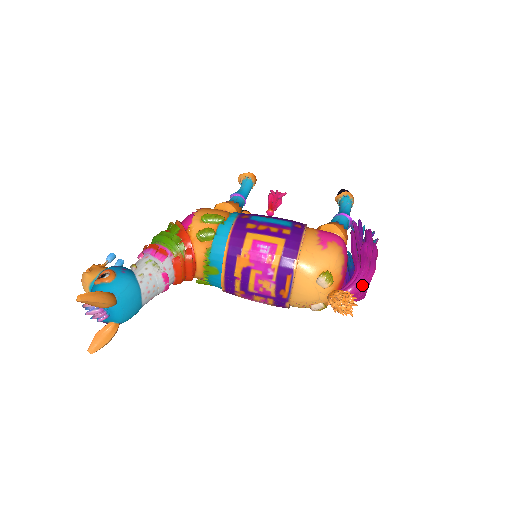
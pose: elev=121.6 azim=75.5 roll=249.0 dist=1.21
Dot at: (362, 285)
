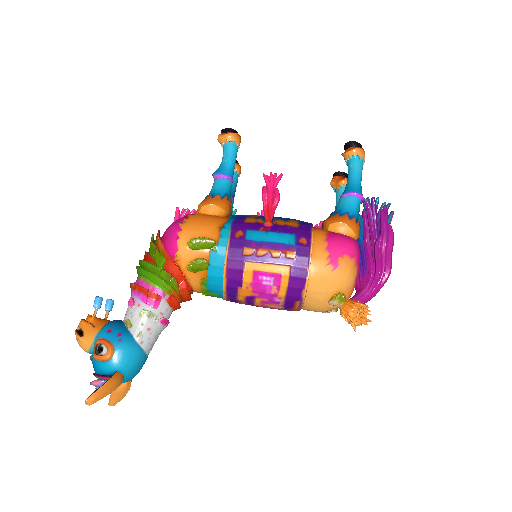
Dot at: (377, 292)
